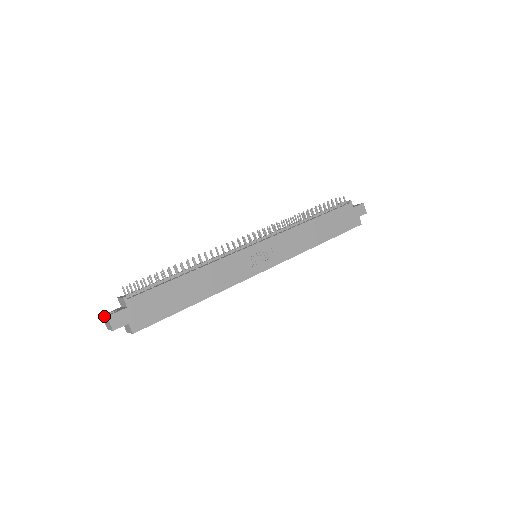
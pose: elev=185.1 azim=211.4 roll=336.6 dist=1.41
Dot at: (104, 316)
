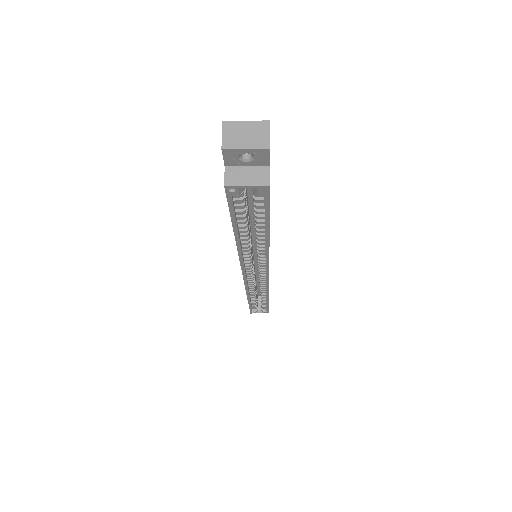
Dot at: (245, 121)
